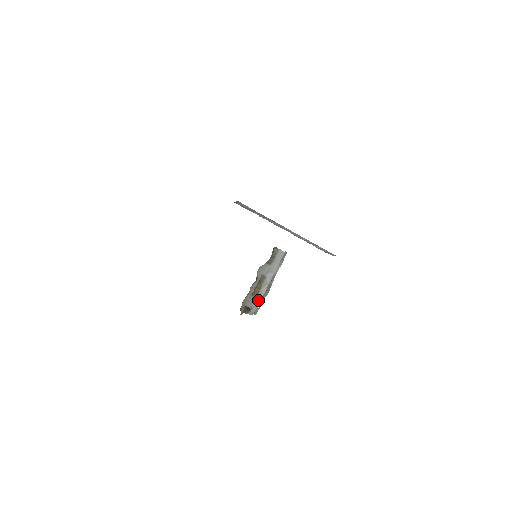
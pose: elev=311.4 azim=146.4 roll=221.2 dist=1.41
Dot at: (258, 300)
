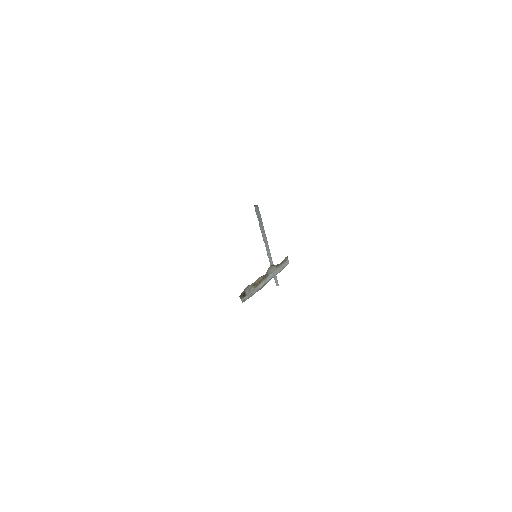
Dot at: (253, 291)
